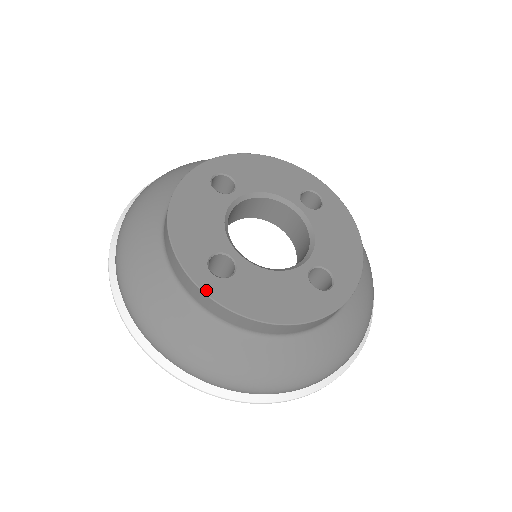
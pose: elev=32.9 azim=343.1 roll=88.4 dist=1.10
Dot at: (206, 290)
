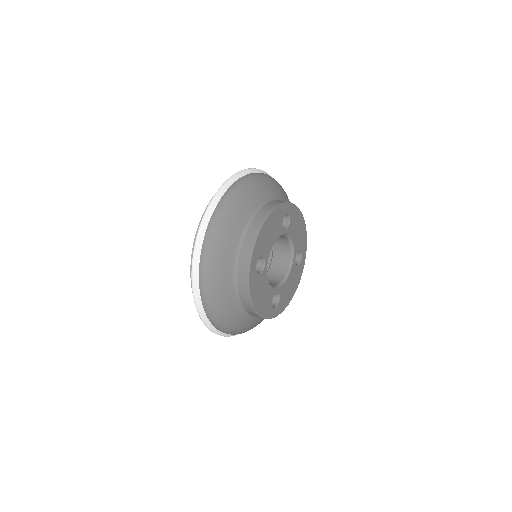
Dot at: (250, 273)
